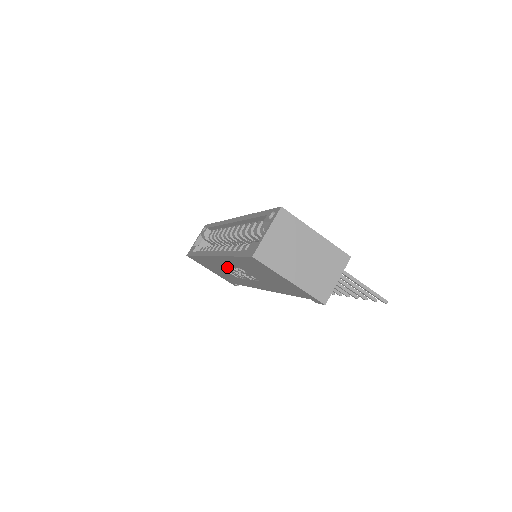
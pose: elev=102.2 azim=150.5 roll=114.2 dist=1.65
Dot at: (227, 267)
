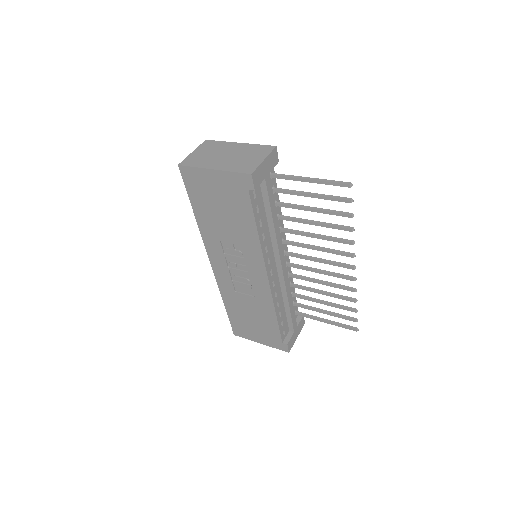
Dot at: (232, 276)
